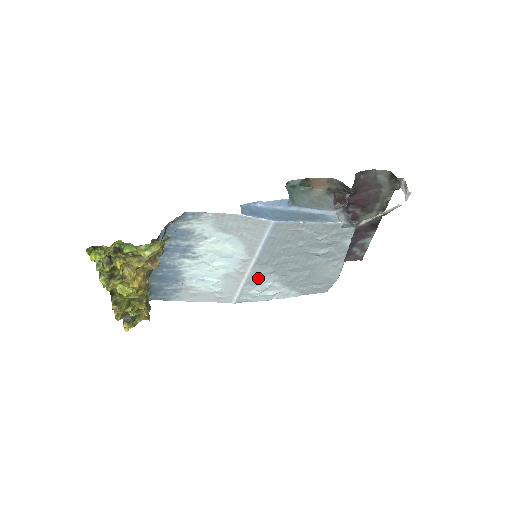
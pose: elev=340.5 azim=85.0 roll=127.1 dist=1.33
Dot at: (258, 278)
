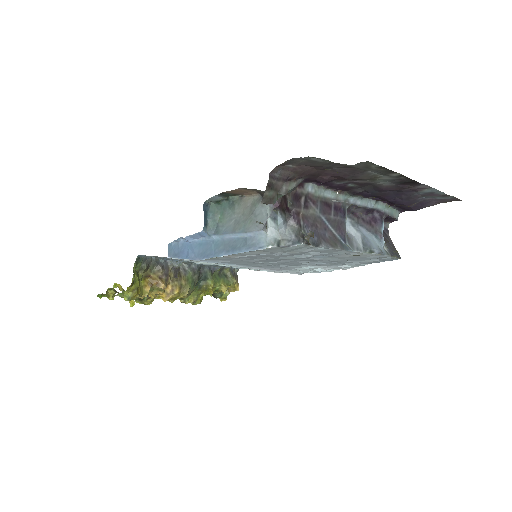
Dot at: (282, 268)
